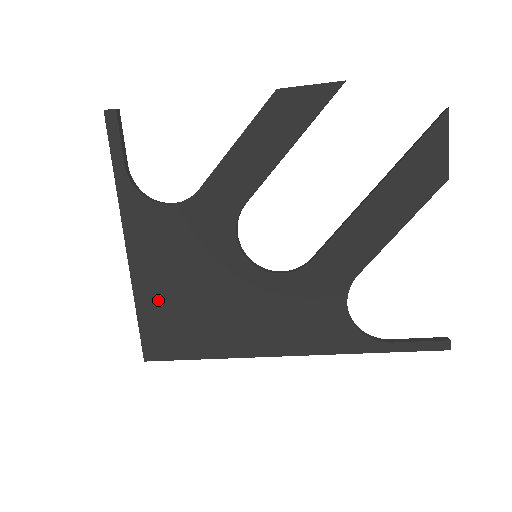
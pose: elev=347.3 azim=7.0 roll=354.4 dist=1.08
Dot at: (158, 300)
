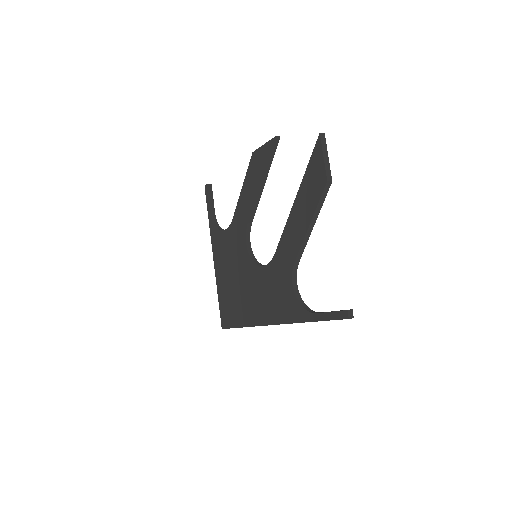
Dot at: (224, 289)
